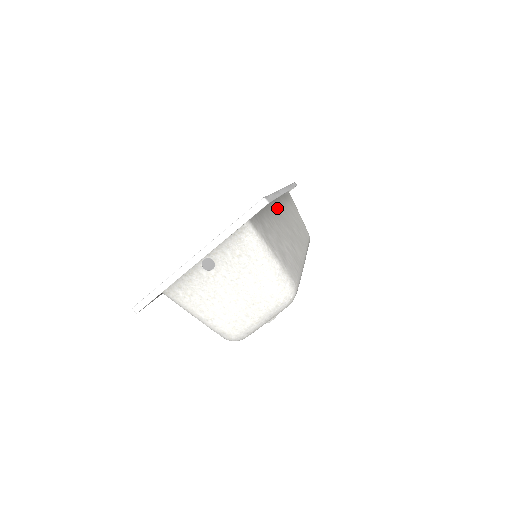
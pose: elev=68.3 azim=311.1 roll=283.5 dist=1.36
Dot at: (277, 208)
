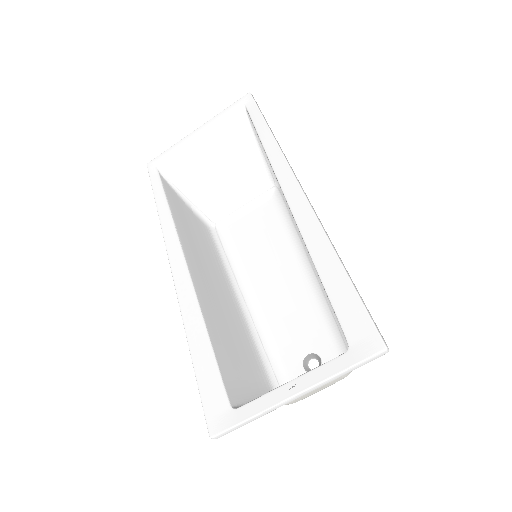
Dot at: occluded
